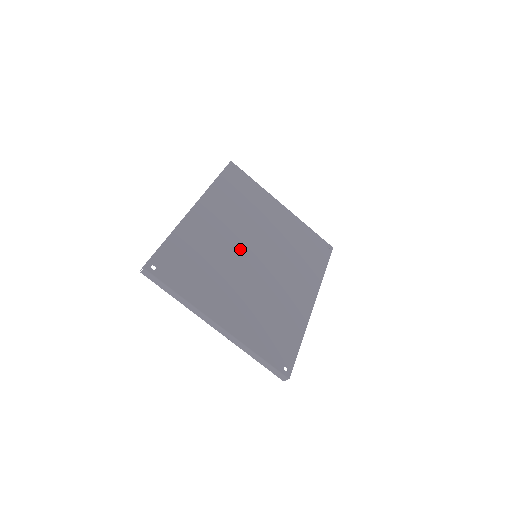
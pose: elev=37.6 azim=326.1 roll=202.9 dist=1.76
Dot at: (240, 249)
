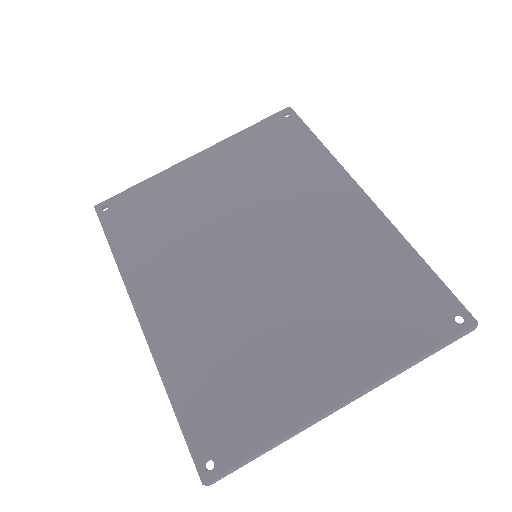
Dot at: (235, 279)
